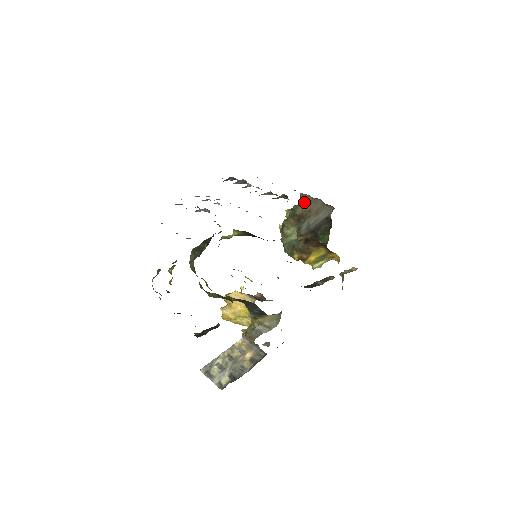
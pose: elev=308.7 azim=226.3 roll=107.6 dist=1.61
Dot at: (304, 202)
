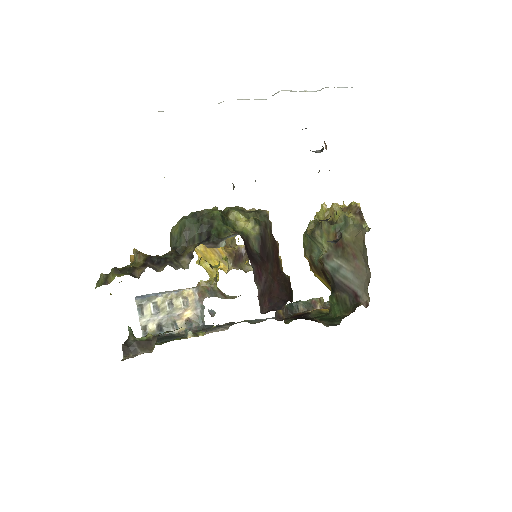
Dot at: (359, 242)
